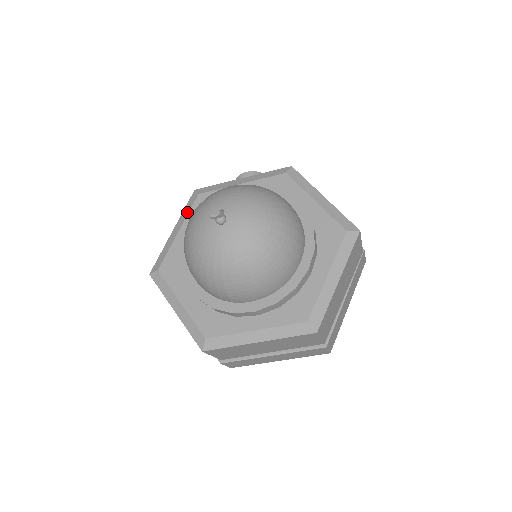
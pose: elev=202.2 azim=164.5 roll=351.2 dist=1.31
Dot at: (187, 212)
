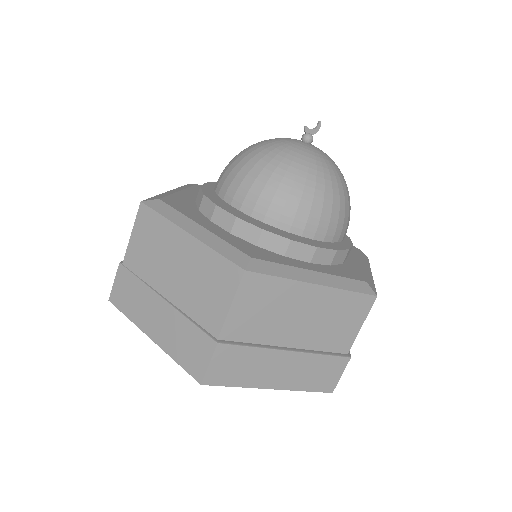
Dot at: (186, 187)
